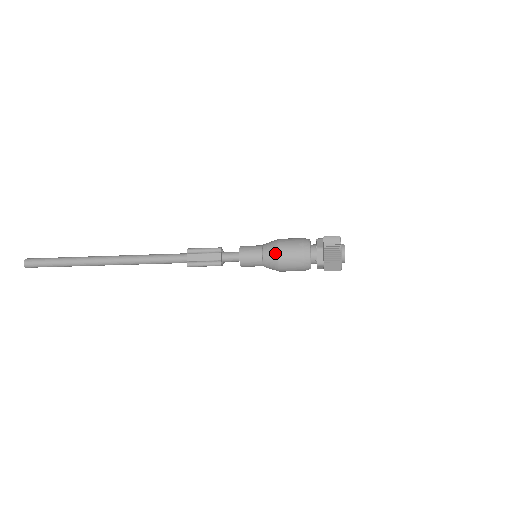
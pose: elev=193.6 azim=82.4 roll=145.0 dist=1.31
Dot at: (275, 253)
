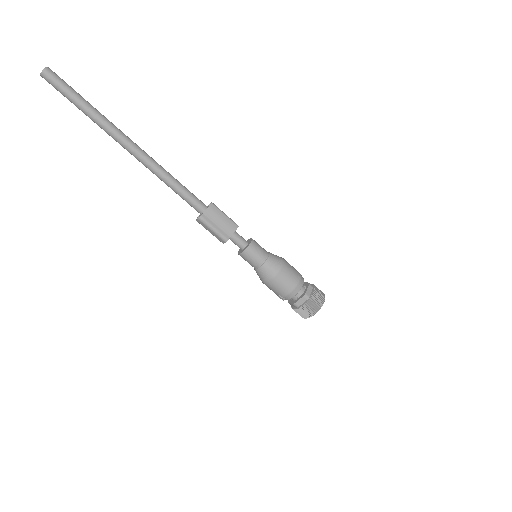
Dot at: occluded
